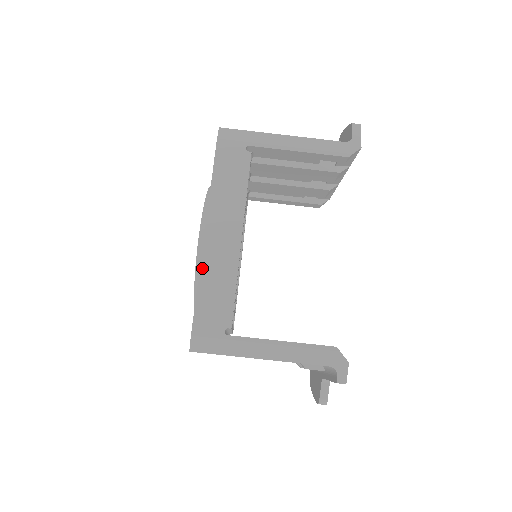
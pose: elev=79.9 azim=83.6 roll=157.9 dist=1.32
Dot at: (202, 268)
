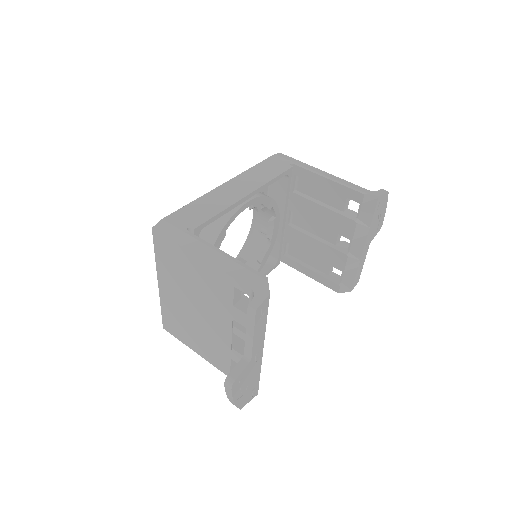
Dot at: (206, 195)
